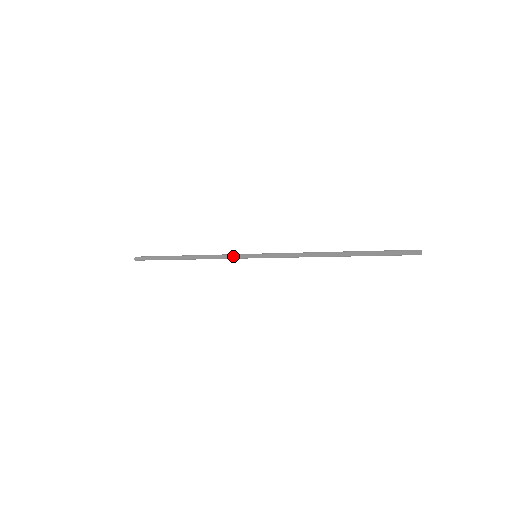
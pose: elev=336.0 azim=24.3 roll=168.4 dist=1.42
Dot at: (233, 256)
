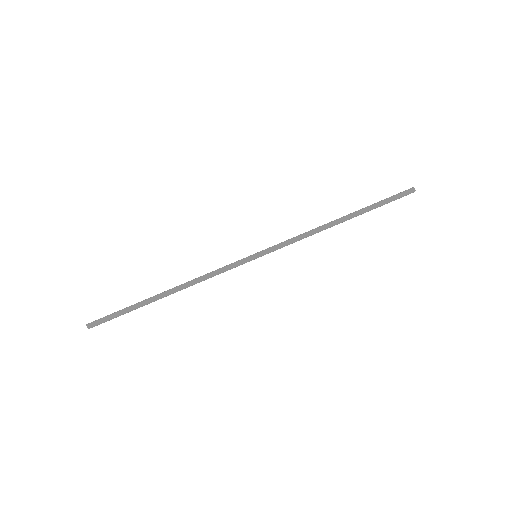
Dot at: (229, 265)
